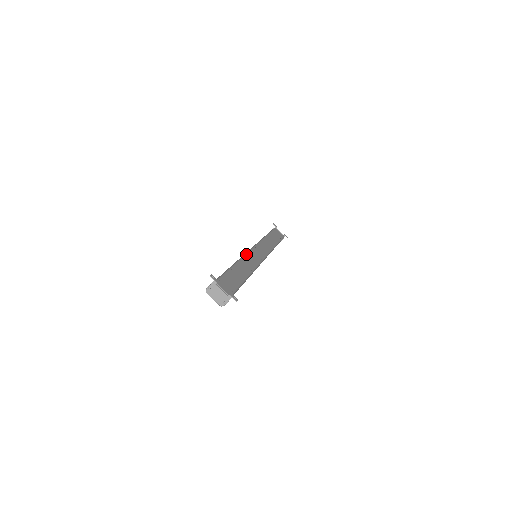
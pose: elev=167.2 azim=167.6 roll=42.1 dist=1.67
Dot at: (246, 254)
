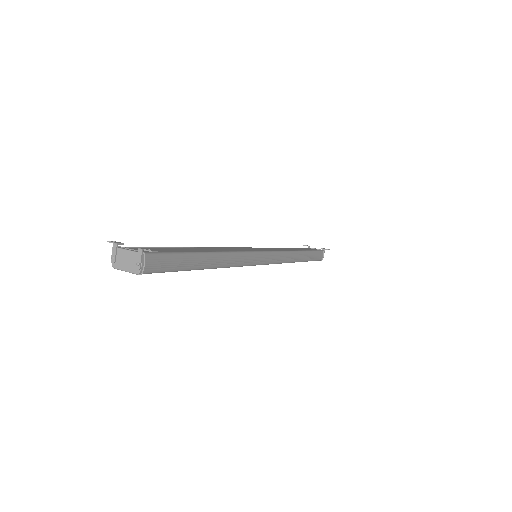
Dot at: (225, 247)
